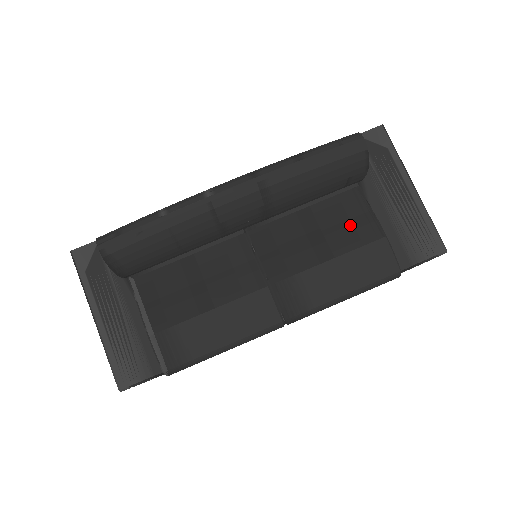
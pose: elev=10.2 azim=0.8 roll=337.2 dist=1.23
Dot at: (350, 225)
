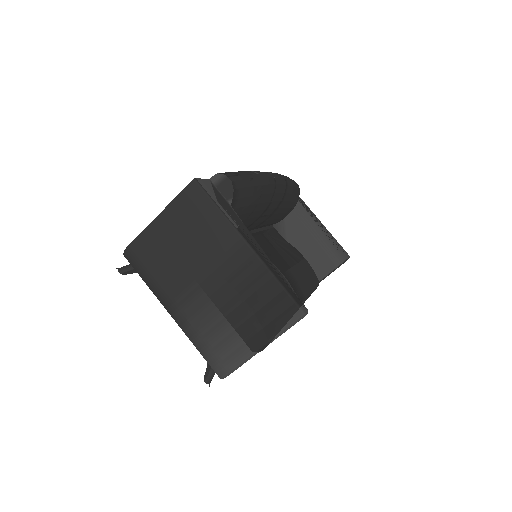
Dot at: (287, 247)
